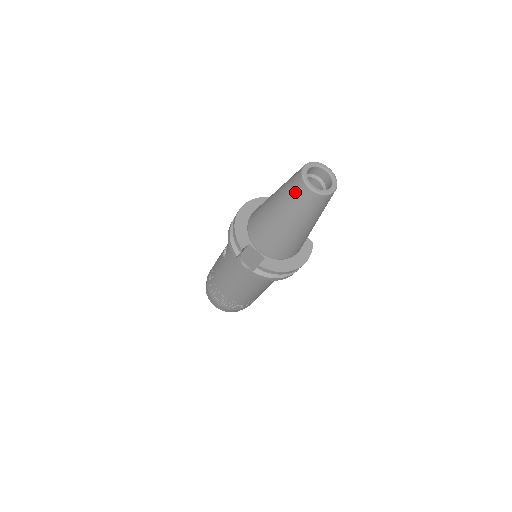
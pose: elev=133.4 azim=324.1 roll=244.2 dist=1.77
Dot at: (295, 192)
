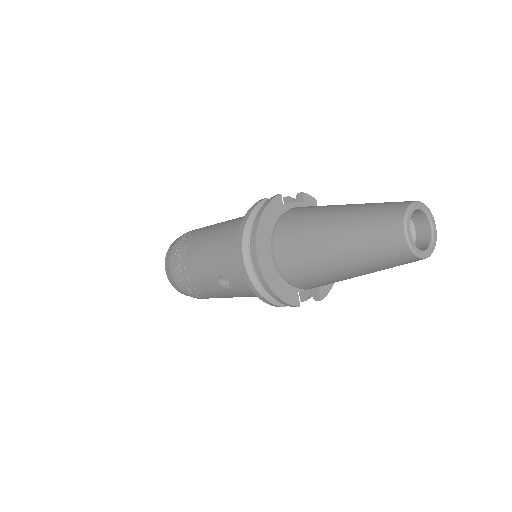
Dot at: (398, 264)
